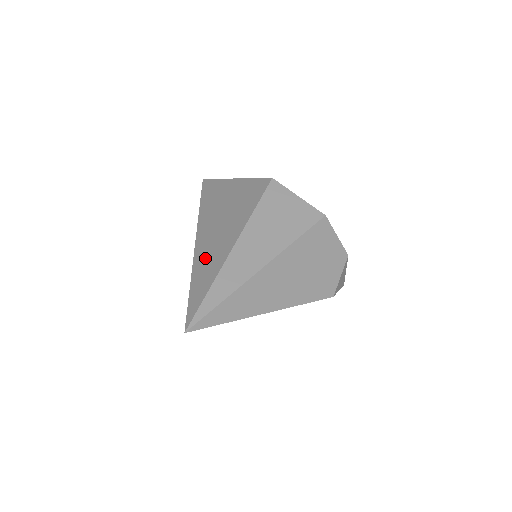
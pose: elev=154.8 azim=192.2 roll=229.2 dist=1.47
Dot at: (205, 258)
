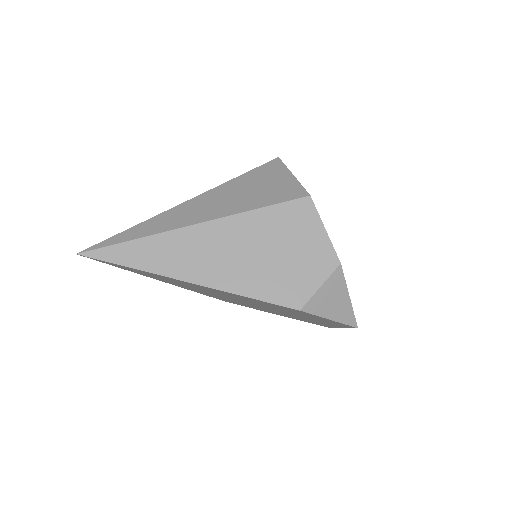
Dot at: occluded
